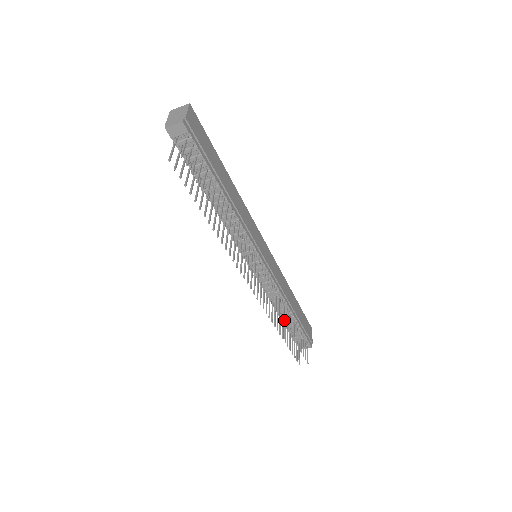
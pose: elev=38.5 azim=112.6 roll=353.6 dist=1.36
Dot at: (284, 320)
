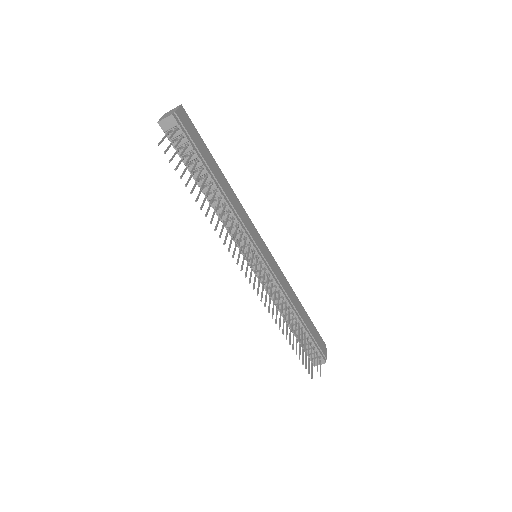
Dot at: (288, 322)
